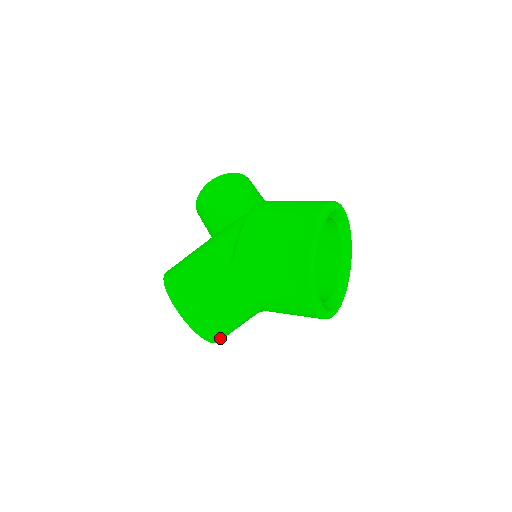
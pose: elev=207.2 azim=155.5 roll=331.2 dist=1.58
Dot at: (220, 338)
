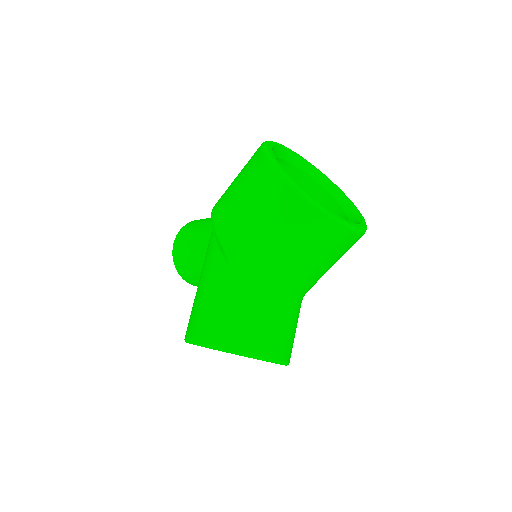
Dot at: (283, 352)
